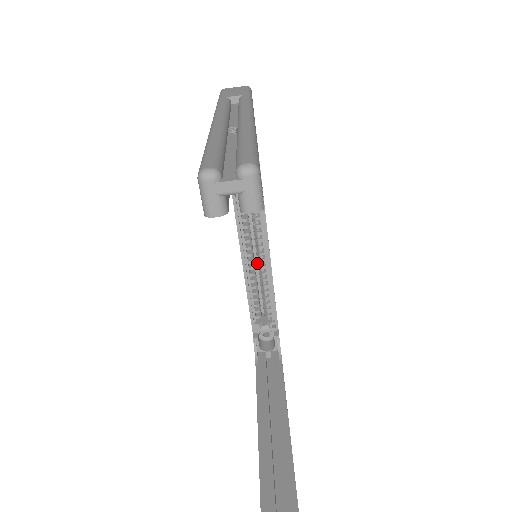
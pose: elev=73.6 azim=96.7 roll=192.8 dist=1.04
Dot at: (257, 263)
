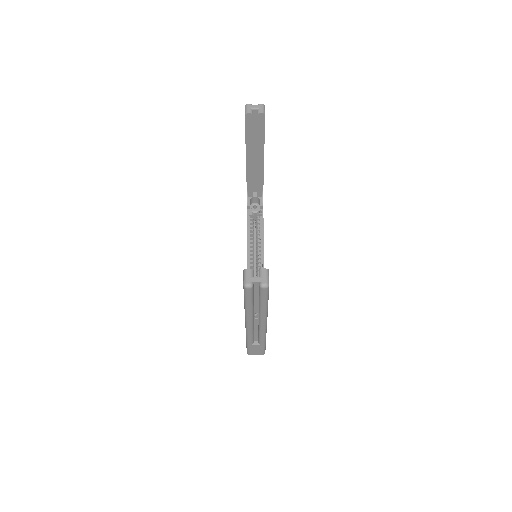
Dot at: occluded
